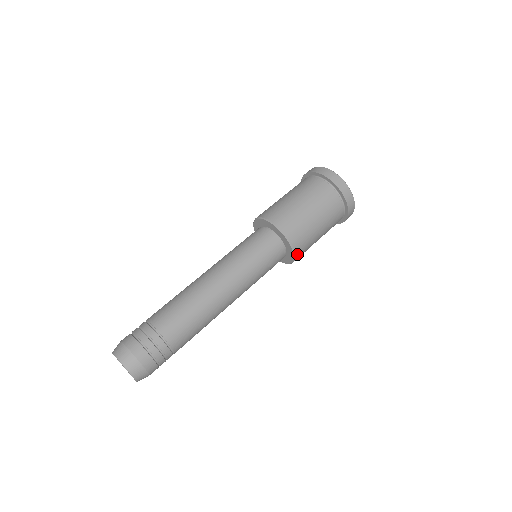
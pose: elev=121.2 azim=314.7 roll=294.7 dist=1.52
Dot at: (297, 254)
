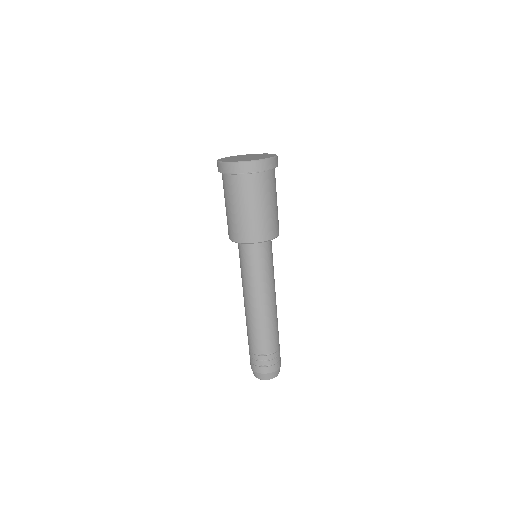
Dot at: (278, 232)
